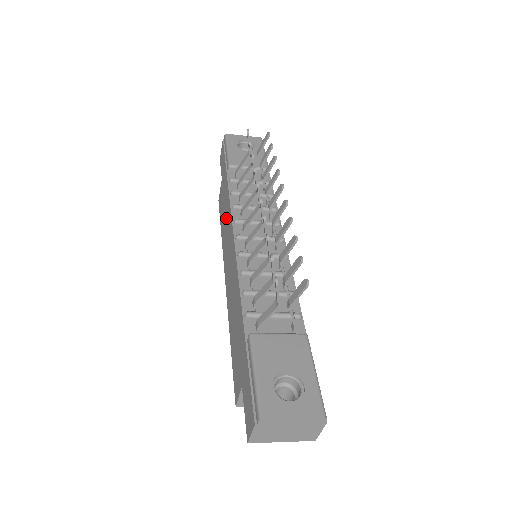
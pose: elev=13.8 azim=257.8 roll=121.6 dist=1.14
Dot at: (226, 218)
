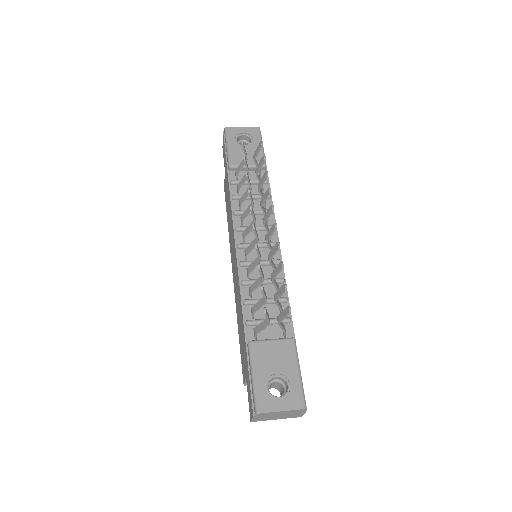
Dot at: (230, 217)
